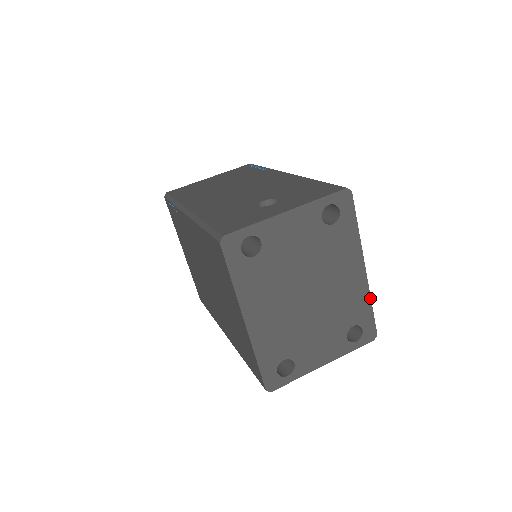
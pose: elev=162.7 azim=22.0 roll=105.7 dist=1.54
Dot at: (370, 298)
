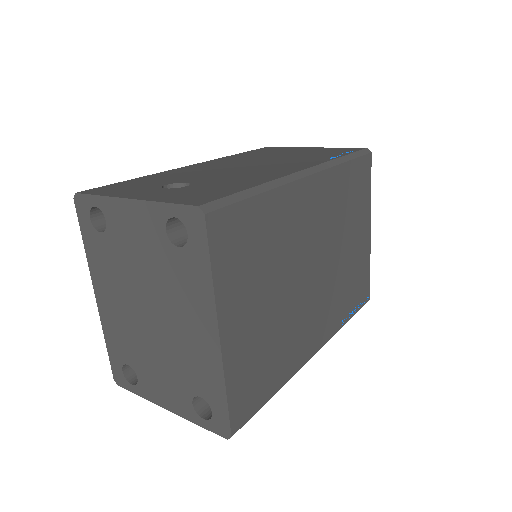
Dot at: (224, 382)
